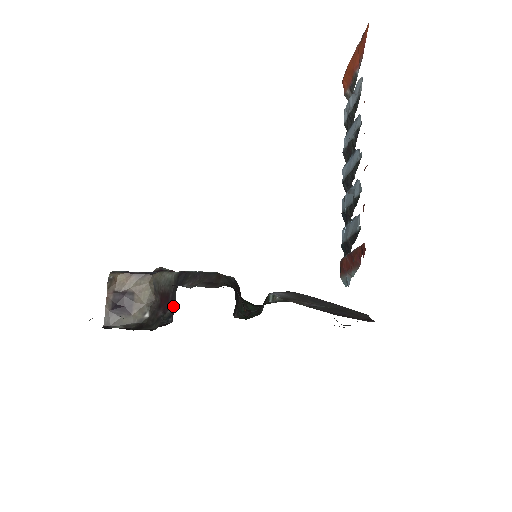
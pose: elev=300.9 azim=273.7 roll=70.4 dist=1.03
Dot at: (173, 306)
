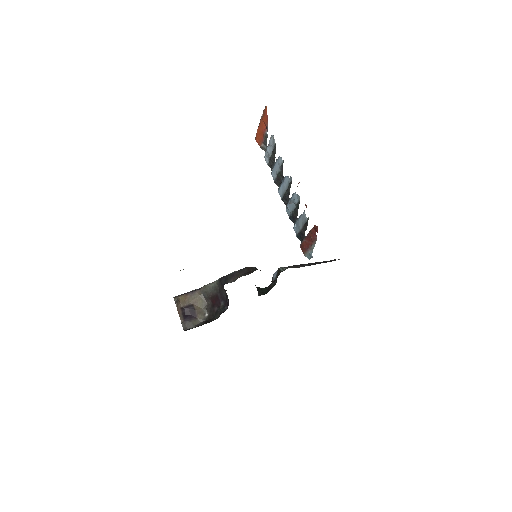
Dot at: (224, 300)
